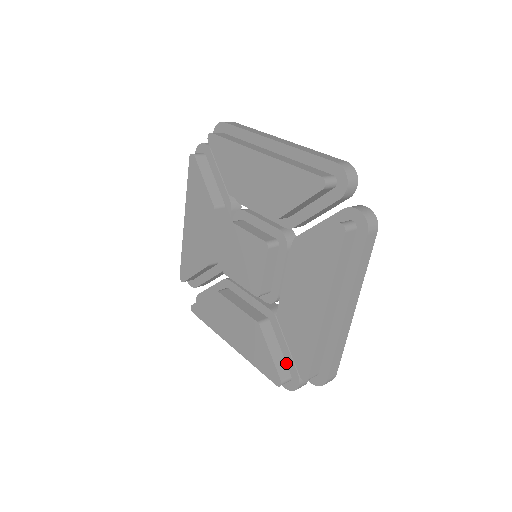
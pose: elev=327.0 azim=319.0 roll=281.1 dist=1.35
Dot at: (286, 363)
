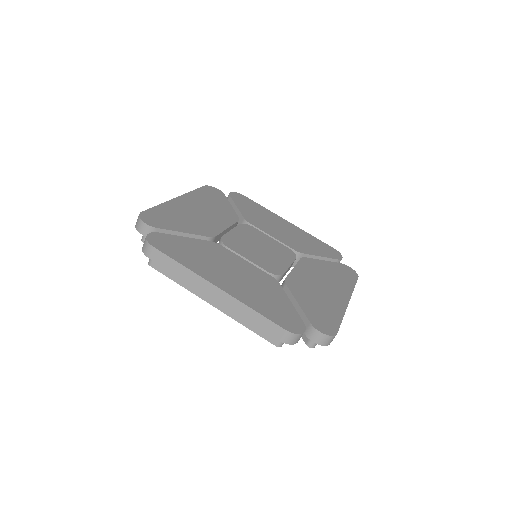
Dot at: occluded
